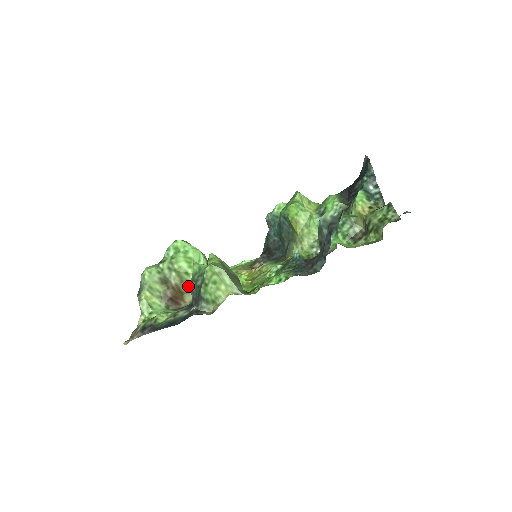
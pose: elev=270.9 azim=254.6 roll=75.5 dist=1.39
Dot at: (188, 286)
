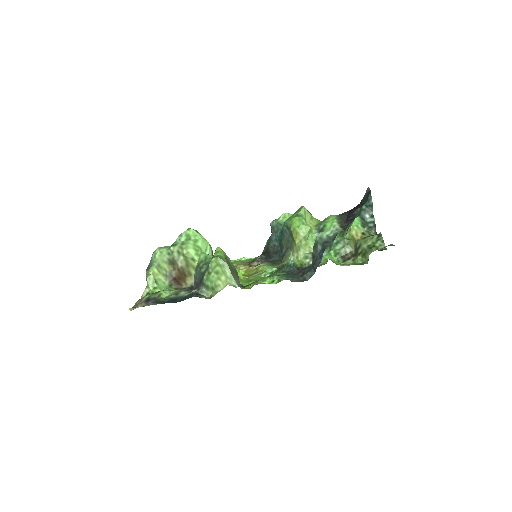
Dot at: (192, 271)
